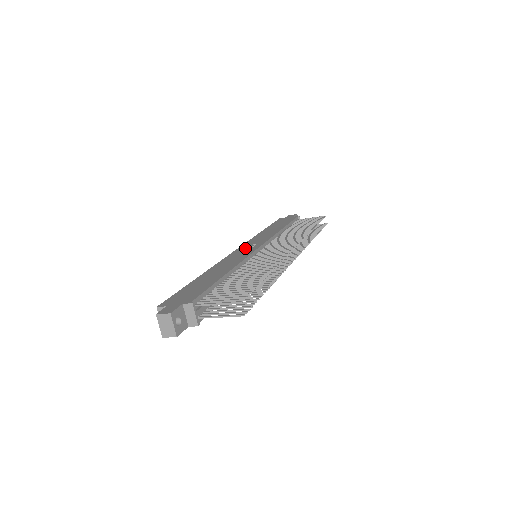
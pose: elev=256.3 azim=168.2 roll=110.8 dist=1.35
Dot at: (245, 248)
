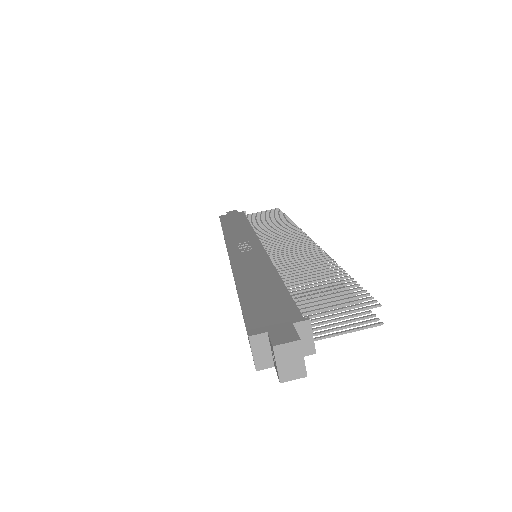
Dot at: (241, 247)
